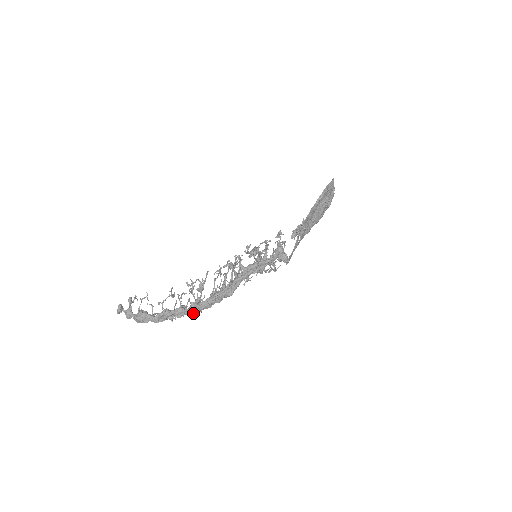
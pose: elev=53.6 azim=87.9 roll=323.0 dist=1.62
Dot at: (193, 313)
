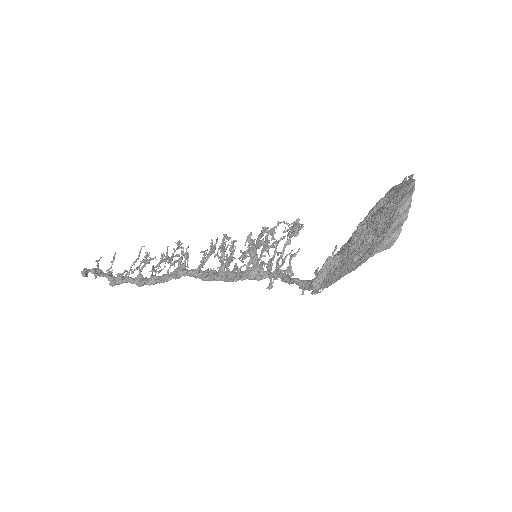
Dot at: occluded
